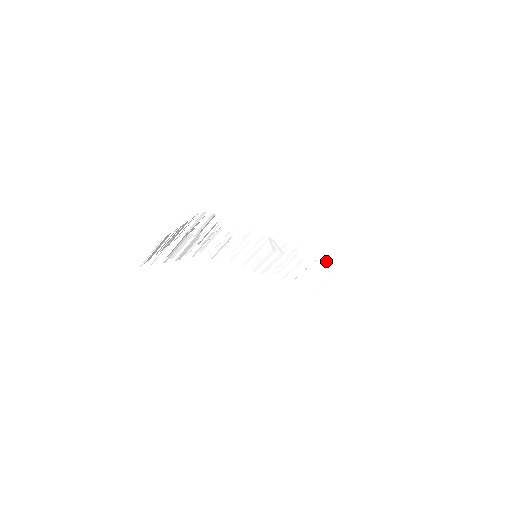
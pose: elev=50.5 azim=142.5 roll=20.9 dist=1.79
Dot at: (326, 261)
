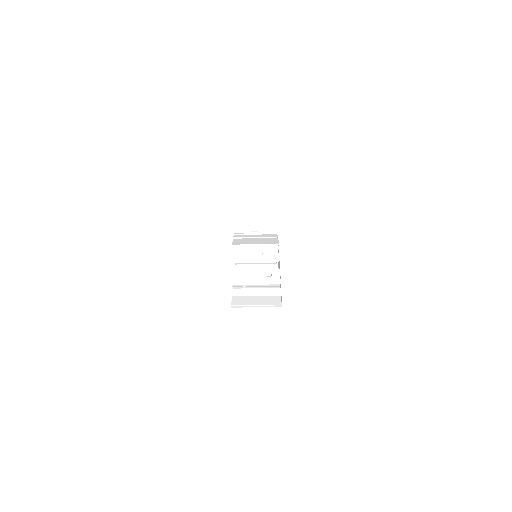
Dot at: occluded
